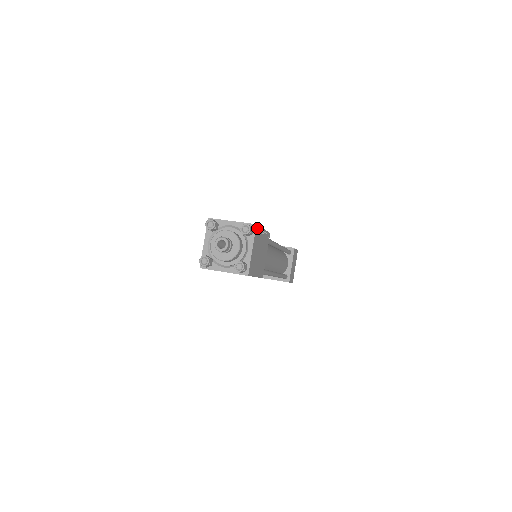
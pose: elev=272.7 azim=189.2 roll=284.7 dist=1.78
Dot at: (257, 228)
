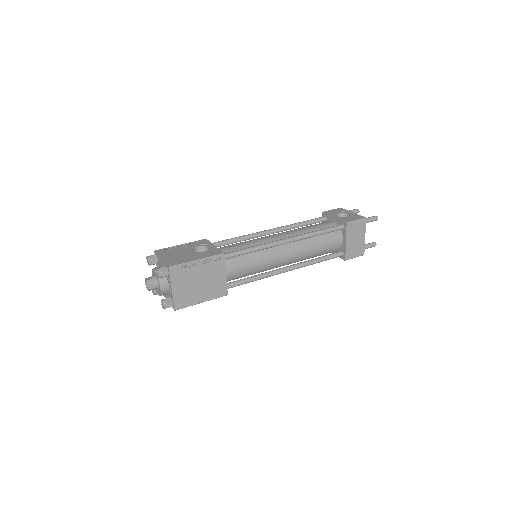
Dot at: (174, 268)
